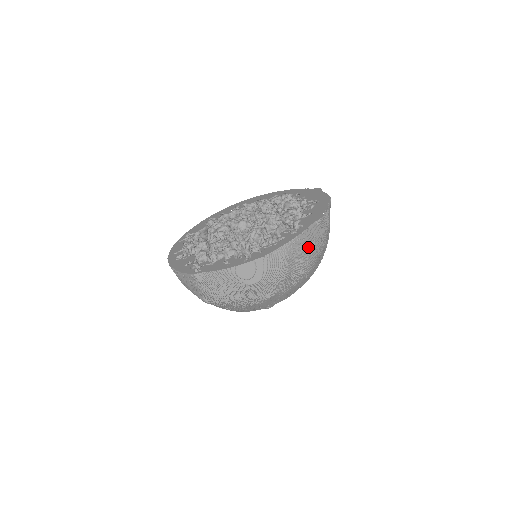
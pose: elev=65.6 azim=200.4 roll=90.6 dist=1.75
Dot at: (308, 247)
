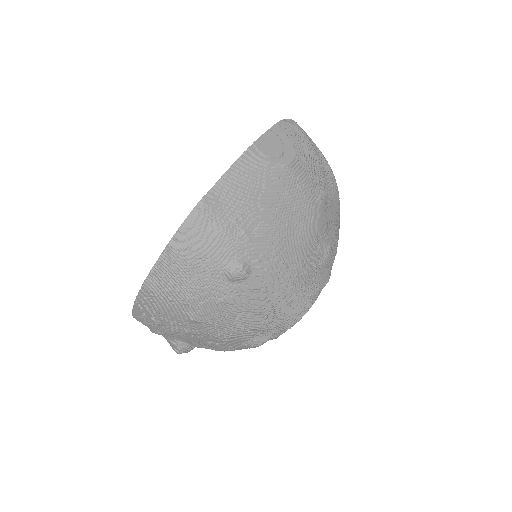
Dot at: occluded
